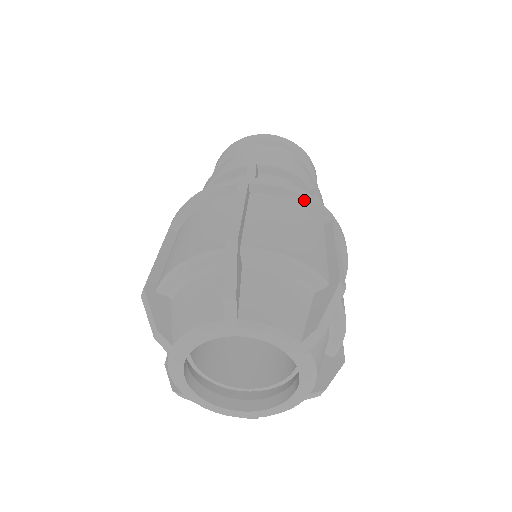
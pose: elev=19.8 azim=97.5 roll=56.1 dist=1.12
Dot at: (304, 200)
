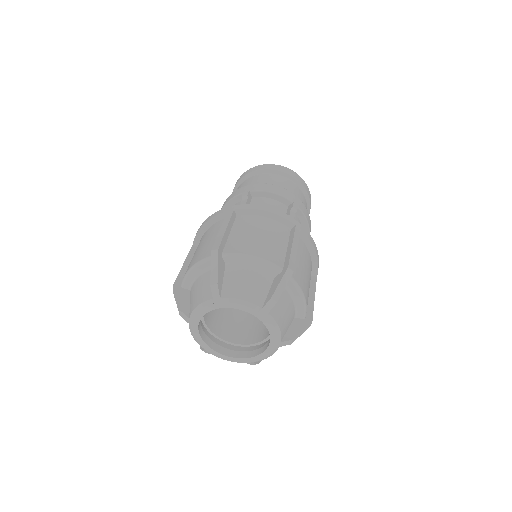
Dot at: (273, 215)
